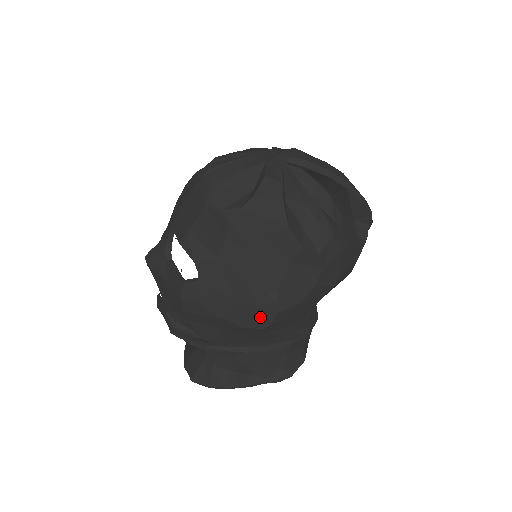
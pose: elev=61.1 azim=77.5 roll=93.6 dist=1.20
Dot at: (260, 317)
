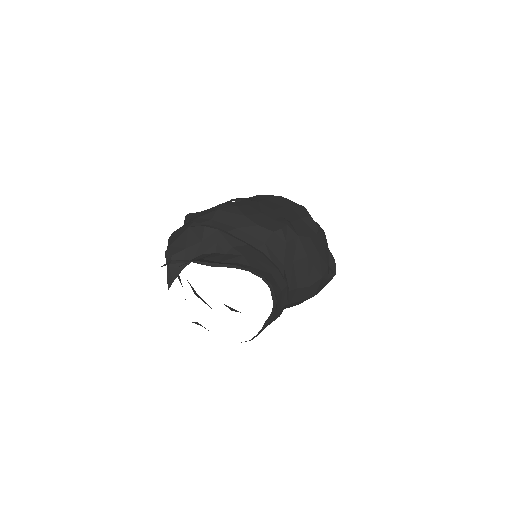
Dot at: (274, 225)
